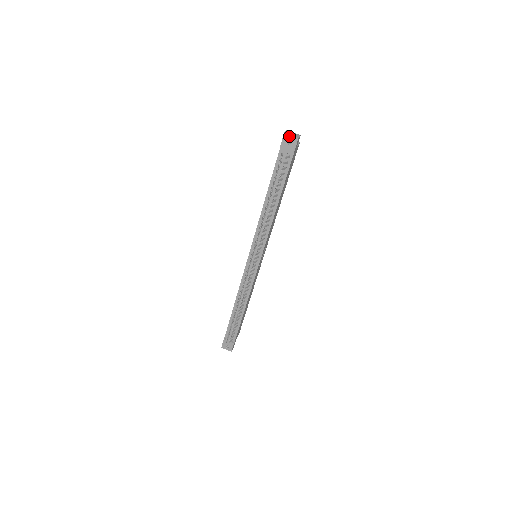
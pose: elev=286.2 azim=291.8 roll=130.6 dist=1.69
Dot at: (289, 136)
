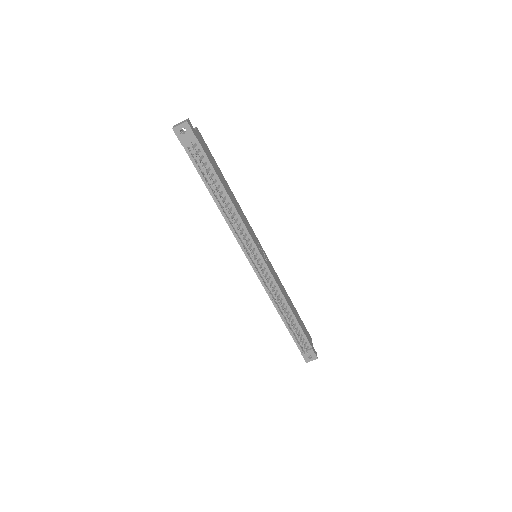
Dot at: (178, 127)
